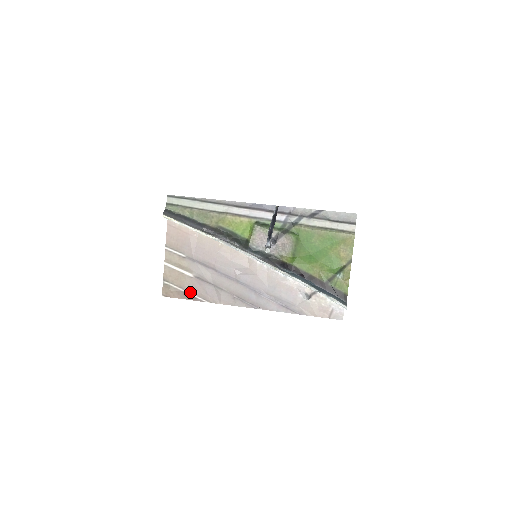
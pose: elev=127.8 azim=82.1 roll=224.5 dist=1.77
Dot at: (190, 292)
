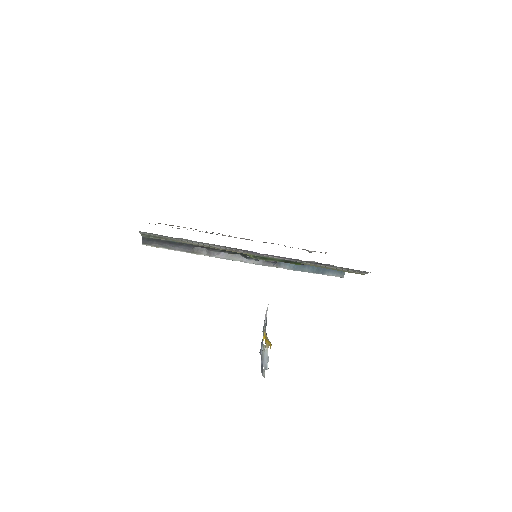
Dot at: occluded
